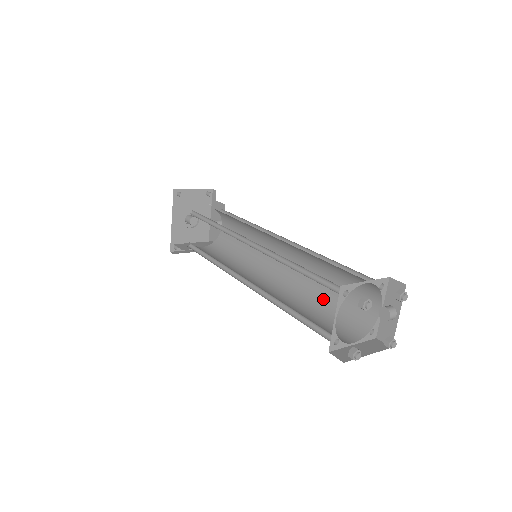
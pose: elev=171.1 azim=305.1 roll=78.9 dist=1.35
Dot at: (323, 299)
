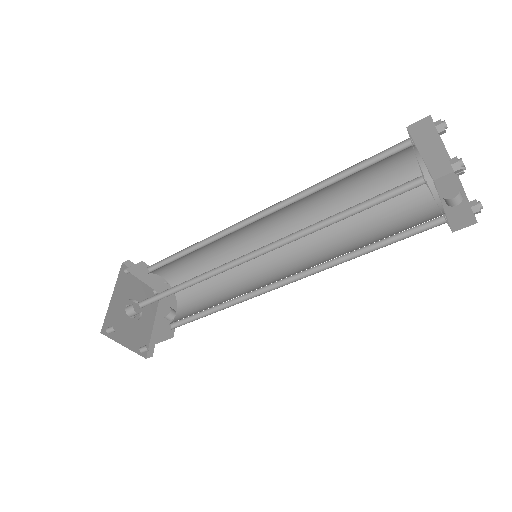
Dot at: (363, 246)
